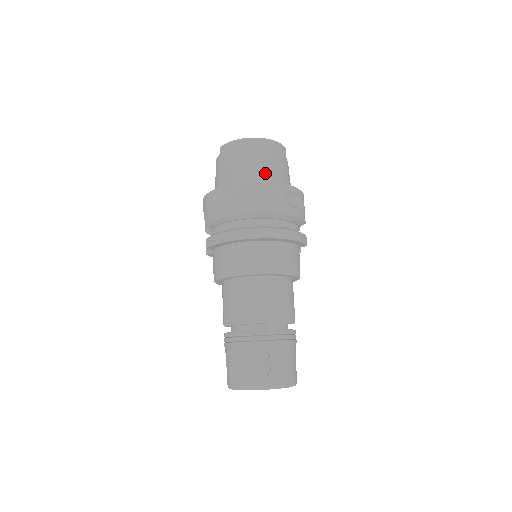
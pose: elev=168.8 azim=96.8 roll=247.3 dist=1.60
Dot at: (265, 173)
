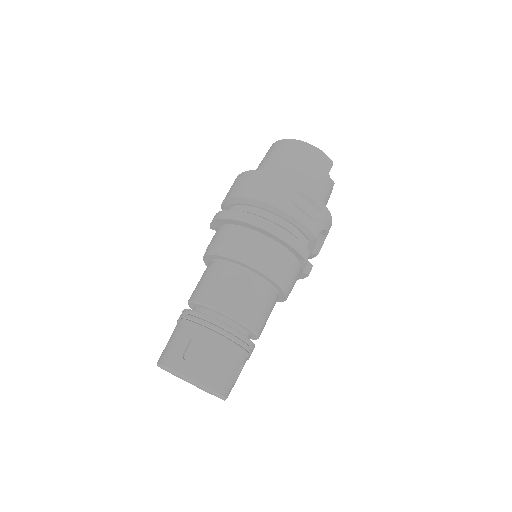
Dot at: (290, 172)
